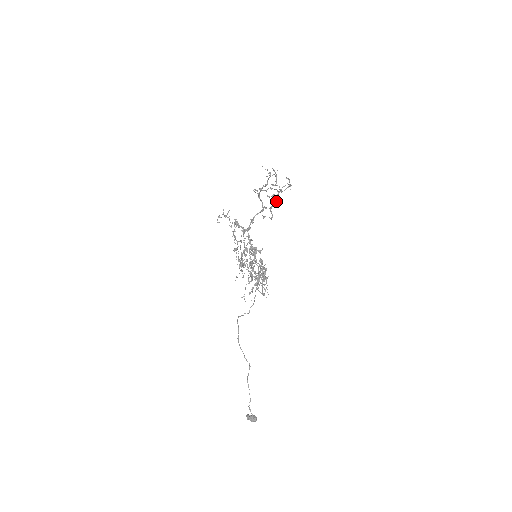
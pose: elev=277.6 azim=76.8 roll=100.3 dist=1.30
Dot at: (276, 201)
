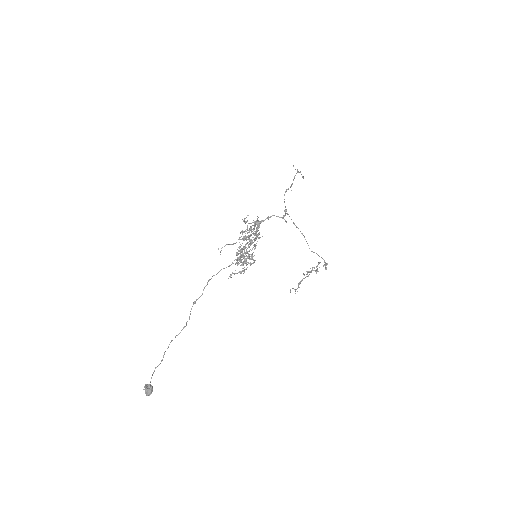
Dot at: (307, 276)
